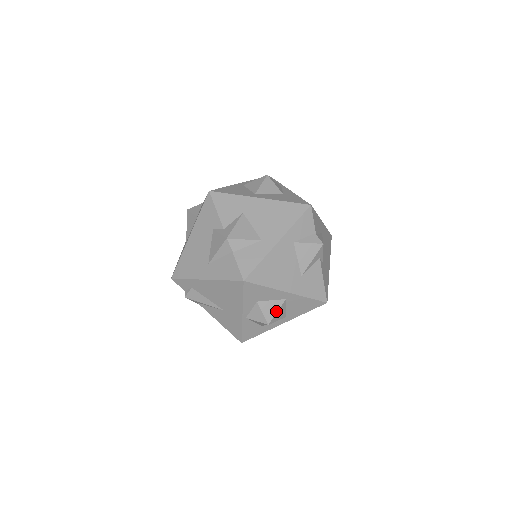
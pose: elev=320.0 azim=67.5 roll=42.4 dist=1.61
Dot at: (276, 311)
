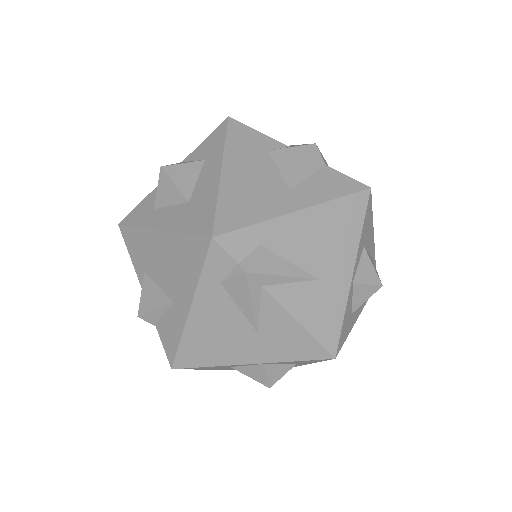
Dot at: occluded
